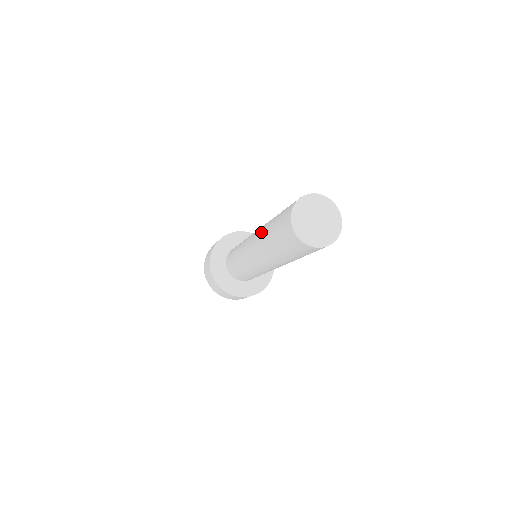
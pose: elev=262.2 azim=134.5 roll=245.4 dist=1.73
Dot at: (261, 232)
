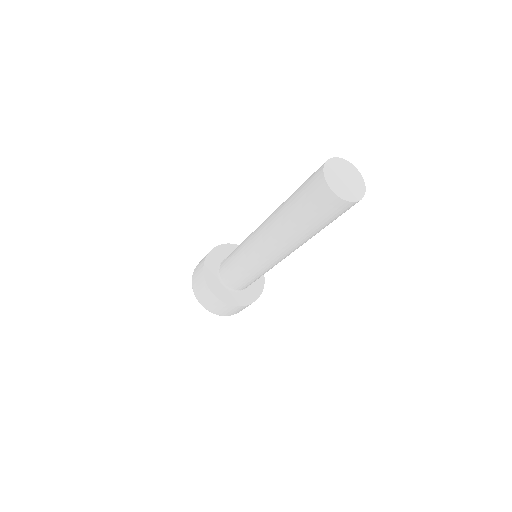
Dot at: occluded
